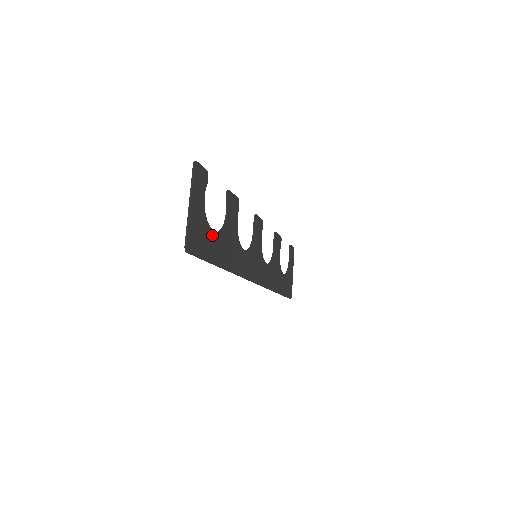
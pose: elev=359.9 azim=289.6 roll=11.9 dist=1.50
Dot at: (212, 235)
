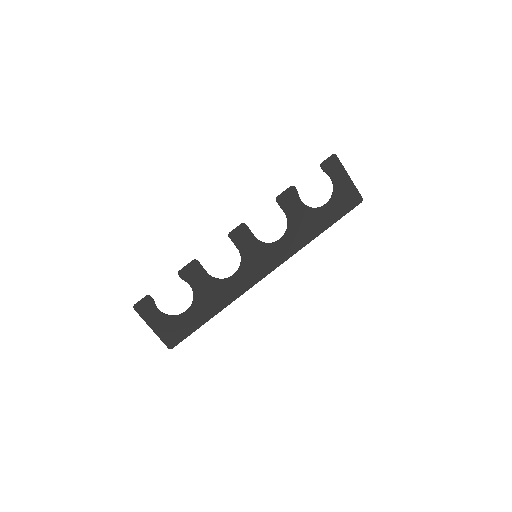
Dot at: (186, 315)
